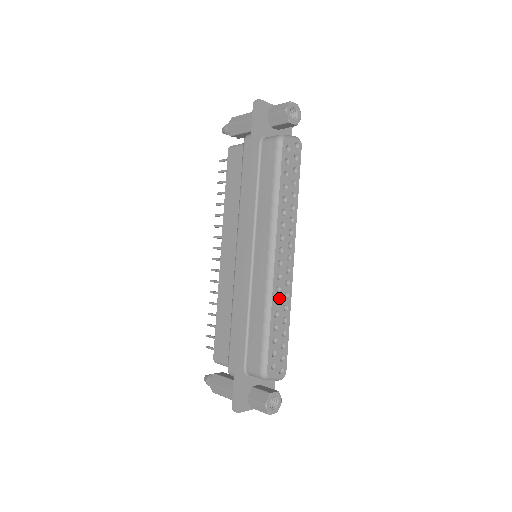
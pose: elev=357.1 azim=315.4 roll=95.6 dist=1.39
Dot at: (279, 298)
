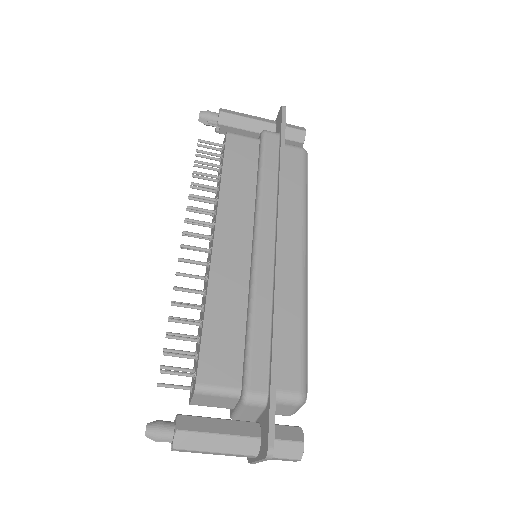
Dot at: occluded
